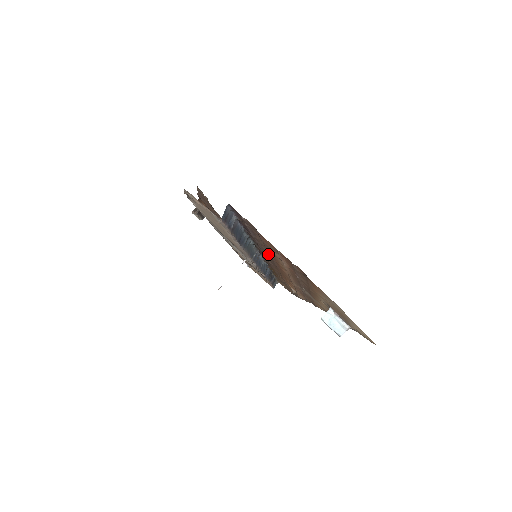
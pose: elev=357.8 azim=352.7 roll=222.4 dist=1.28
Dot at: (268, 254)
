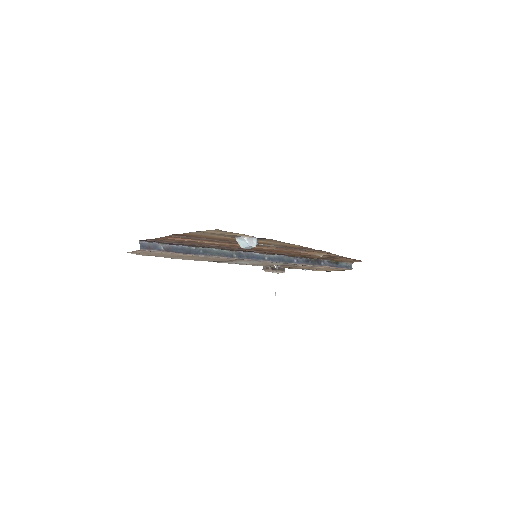
Dot at: (221, 246)
